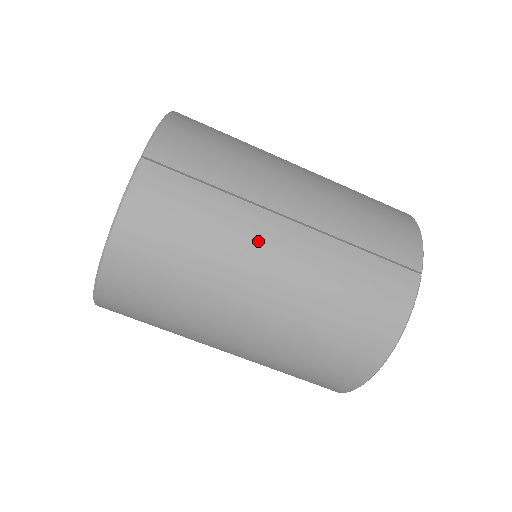
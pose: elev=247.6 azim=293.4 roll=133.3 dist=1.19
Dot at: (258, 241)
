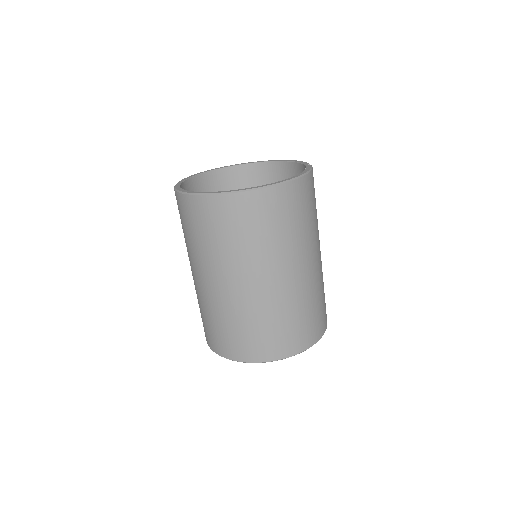
Dot at: (319, 242)
